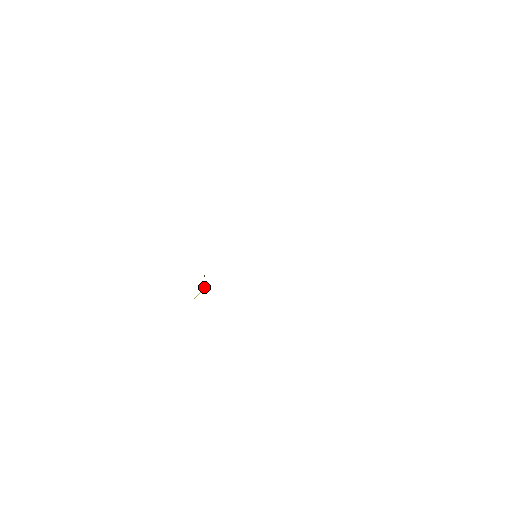
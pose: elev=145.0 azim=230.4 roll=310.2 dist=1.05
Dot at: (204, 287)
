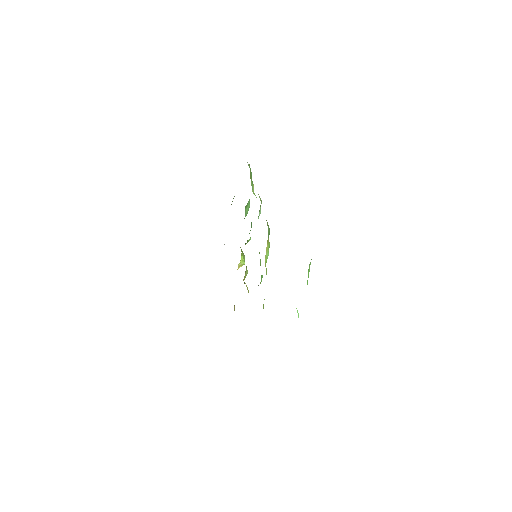
Dot at: (243, 264)
